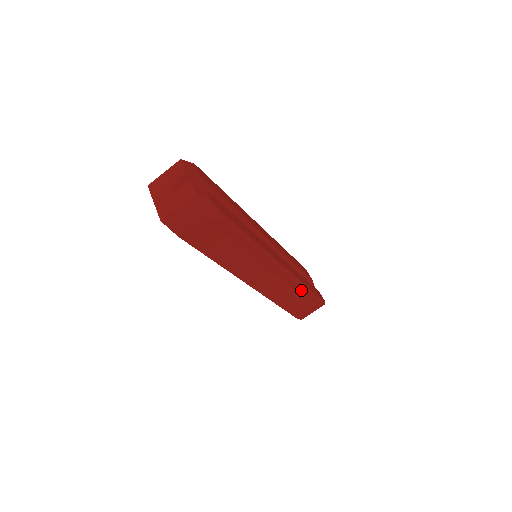
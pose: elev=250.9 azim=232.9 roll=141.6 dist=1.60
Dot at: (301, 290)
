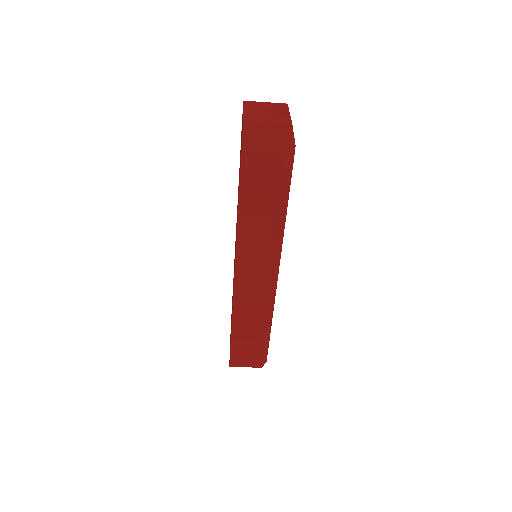
Dot at: (265, 324)
